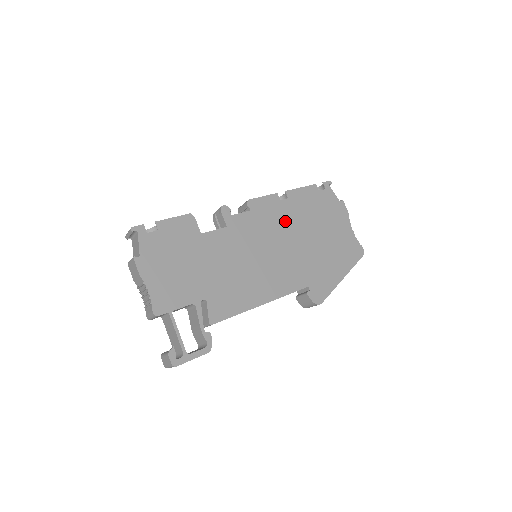
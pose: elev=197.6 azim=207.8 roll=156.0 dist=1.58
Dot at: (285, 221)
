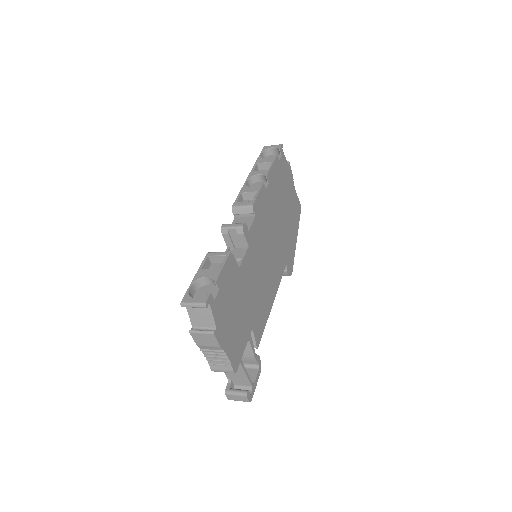
Dot at: (271, 211)
